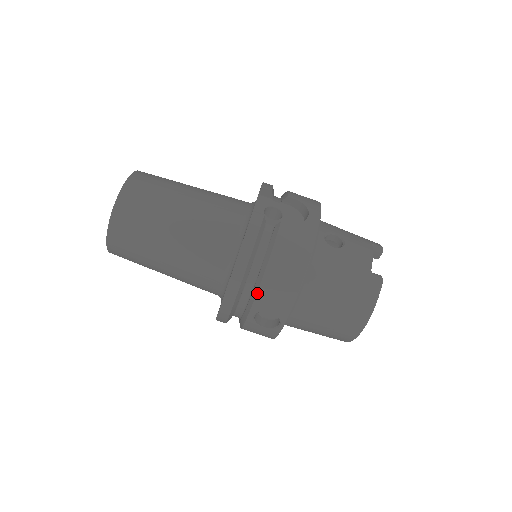
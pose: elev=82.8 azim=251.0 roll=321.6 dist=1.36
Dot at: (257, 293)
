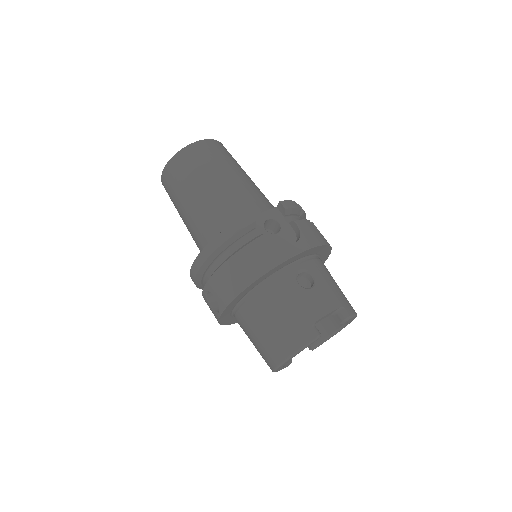
Dot at: (213, 275)
